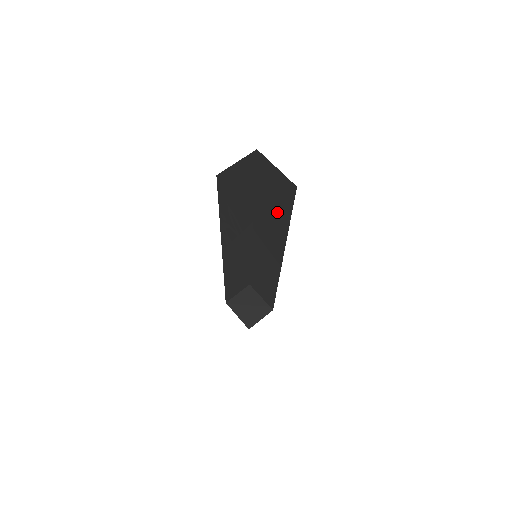
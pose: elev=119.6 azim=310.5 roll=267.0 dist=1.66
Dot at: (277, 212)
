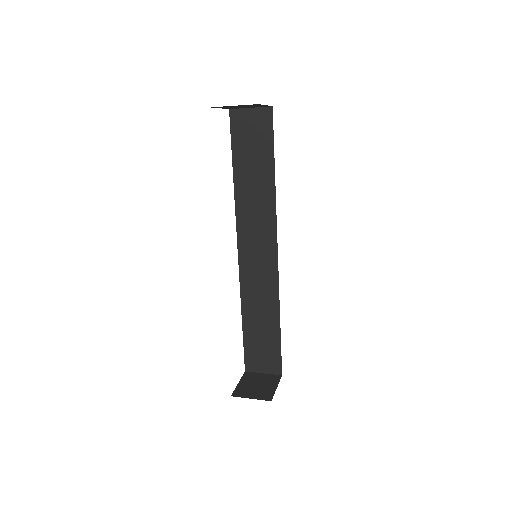
Dot at: occluded
